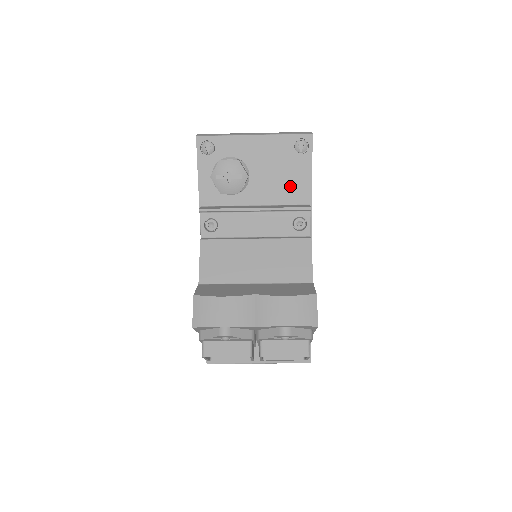
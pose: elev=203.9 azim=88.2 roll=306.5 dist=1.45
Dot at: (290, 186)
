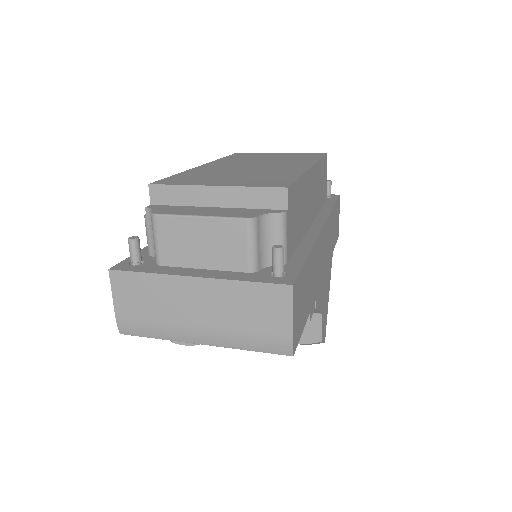
Dot at: occluded
